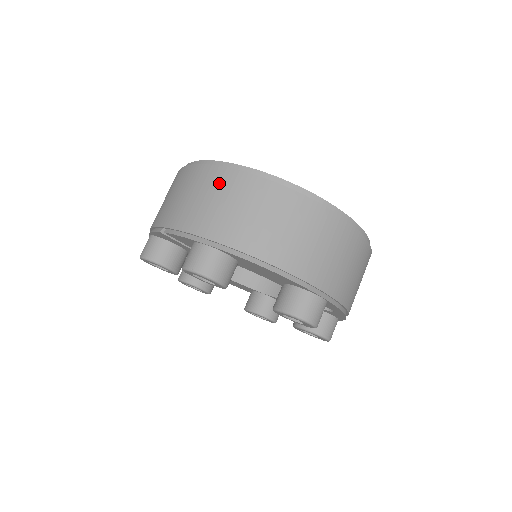
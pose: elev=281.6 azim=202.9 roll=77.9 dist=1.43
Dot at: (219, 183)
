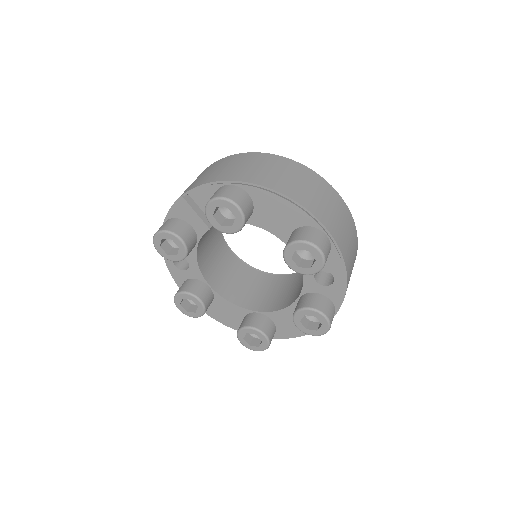
Dot at: (238, 159)
